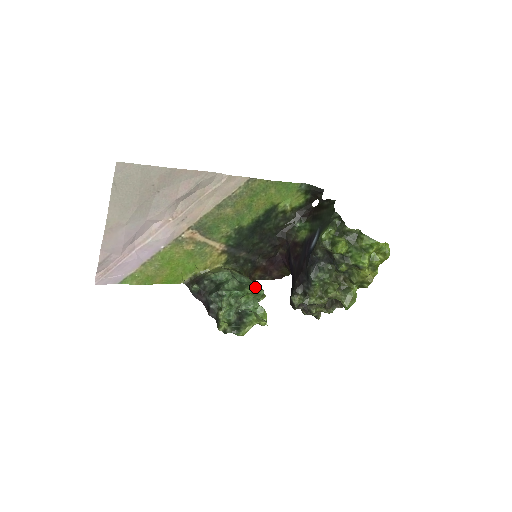
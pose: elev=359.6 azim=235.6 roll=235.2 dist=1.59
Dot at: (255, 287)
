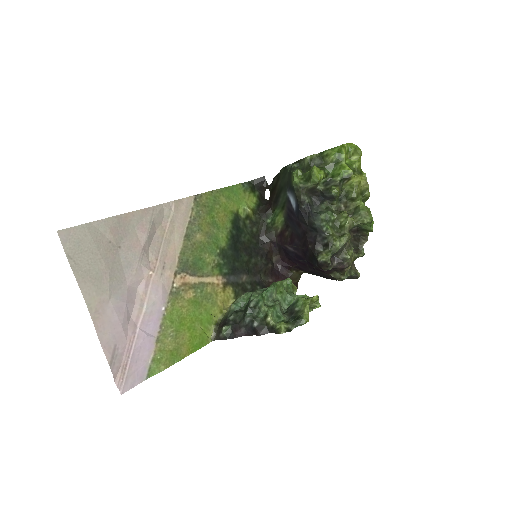
Dot at: occluded
